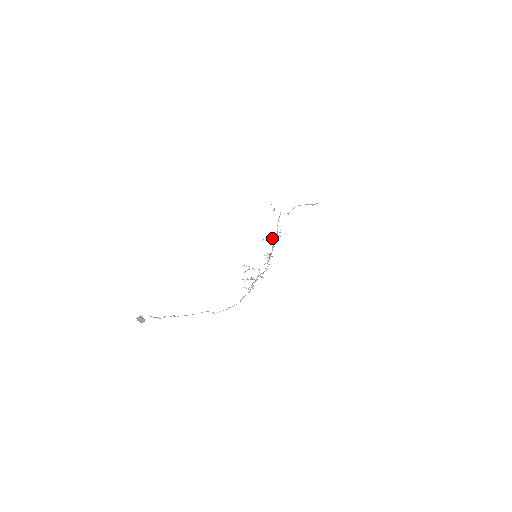
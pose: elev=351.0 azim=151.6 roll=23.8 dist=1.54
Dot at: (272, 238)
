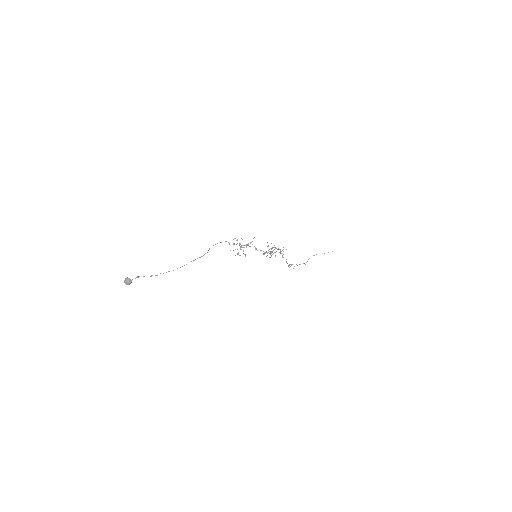
Dot at: occluded
